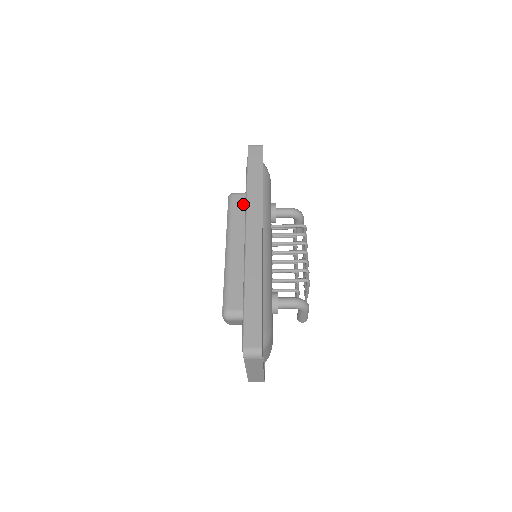
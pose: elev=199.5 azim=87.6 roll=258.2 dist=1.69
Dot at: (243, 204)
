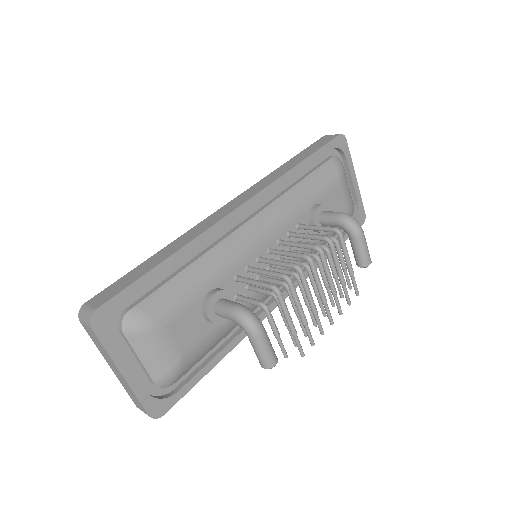
Dot at: occluded
